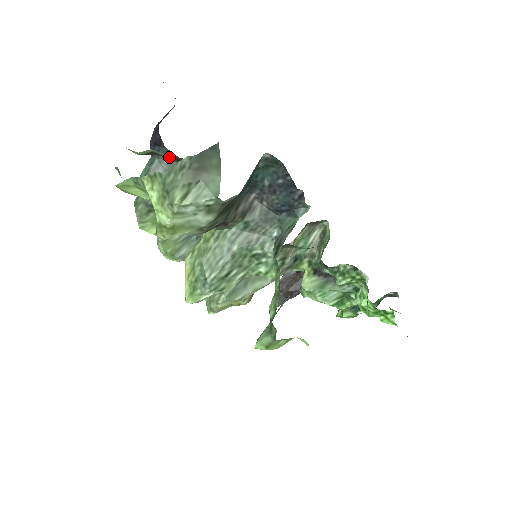
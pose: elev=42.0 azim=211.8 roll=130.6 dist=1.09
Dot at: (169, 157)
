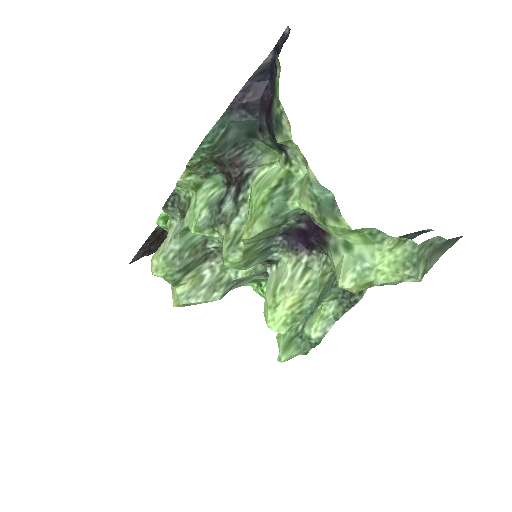
Dot at: (285, 150)
